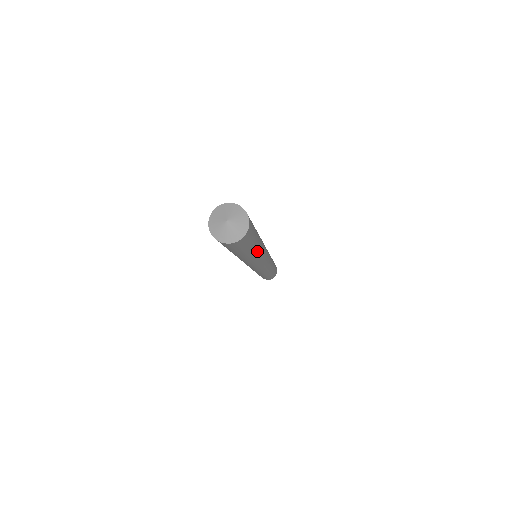
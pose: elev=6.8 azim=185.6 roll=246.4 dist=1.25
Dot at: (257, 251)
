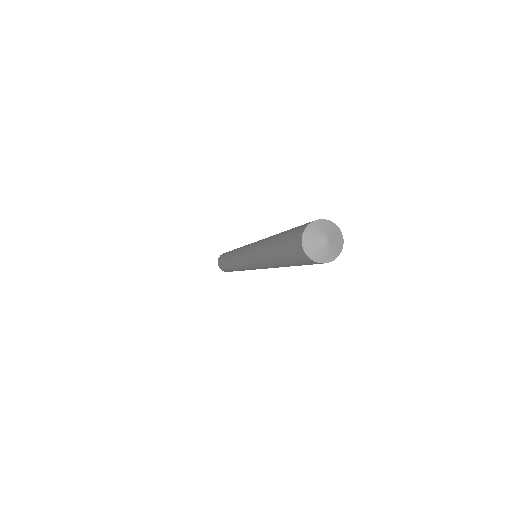
Dot at: occluded
